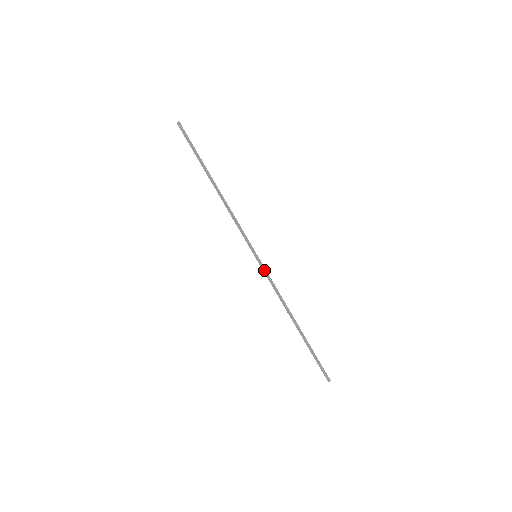
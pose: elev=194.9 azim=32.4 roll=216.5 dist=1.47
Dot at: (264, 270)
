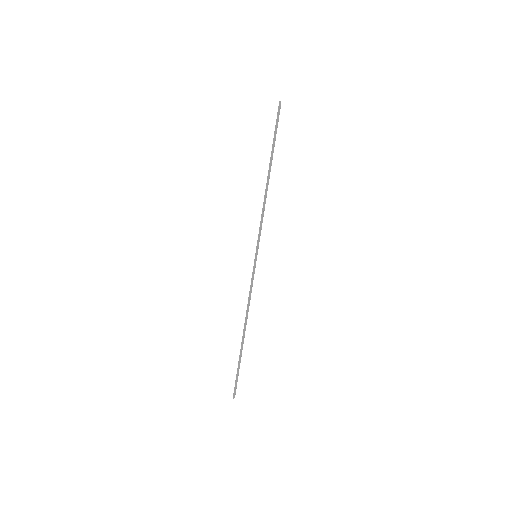
Dot at: (253, 272)
